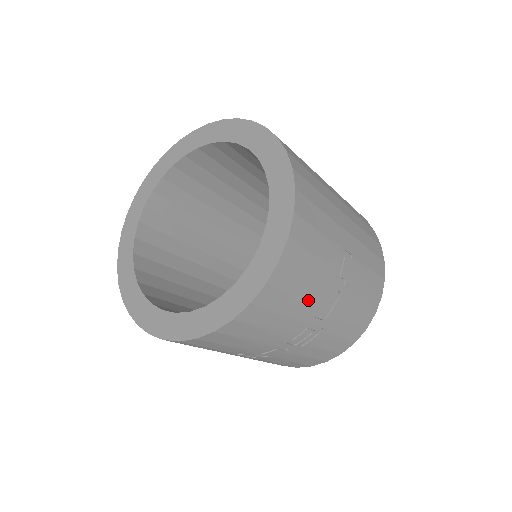
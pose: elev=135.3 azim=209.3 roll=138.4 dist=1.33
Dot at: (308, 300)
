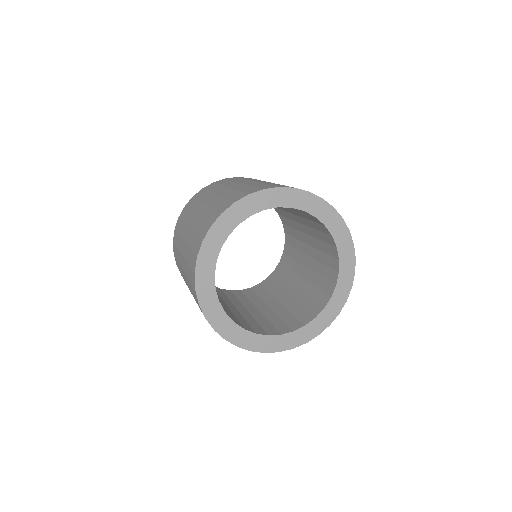
Dot at: occluded
